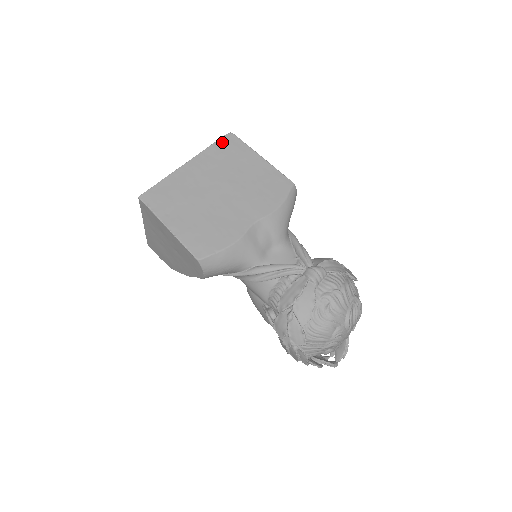
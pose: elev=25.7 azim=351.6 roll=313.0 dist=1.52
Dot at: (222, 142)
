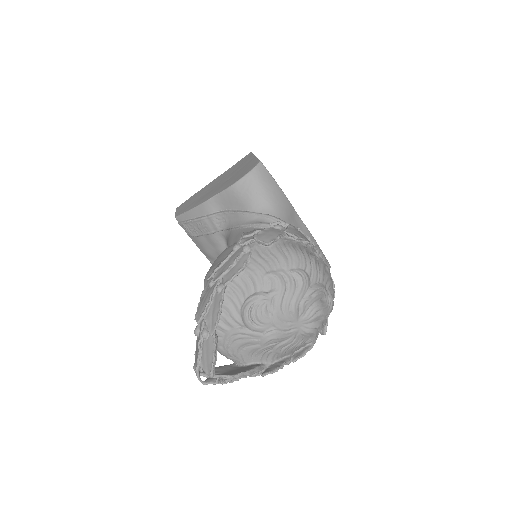
Dot at: occluded
